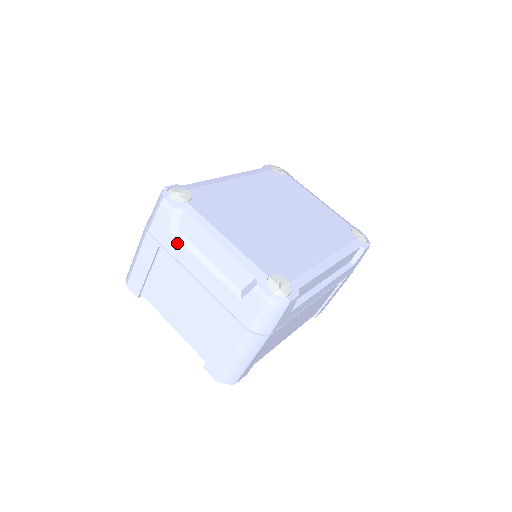
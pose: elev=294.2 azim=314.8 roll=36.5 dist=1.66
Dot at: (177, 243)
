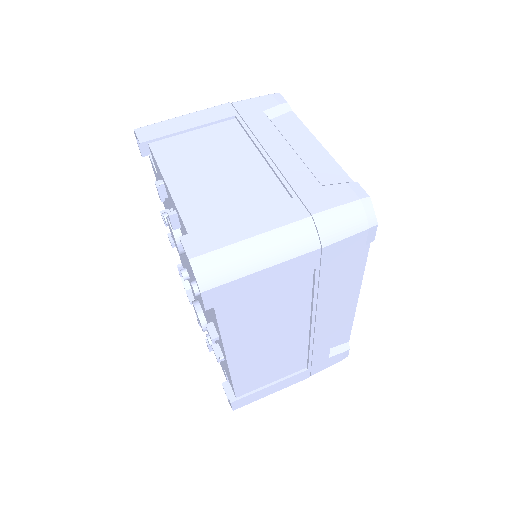
Dot at: (266, 121)
